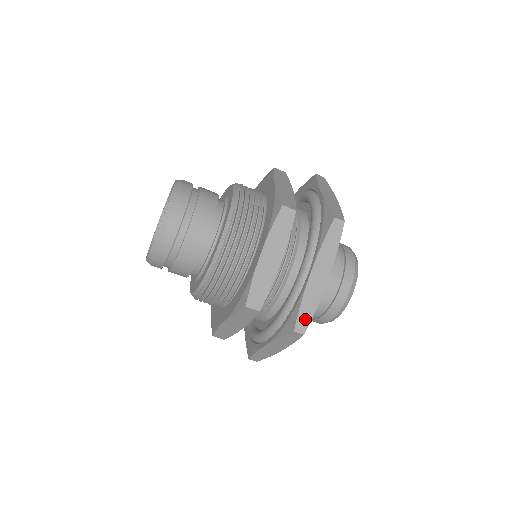
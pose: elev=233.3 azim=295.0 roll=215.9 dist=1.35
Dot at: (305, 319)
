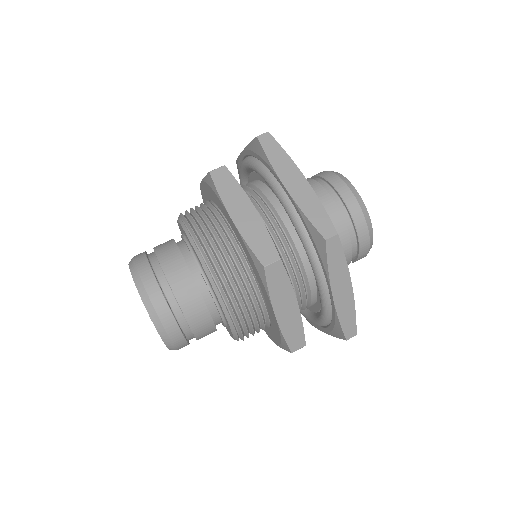
Dot at: occluded
